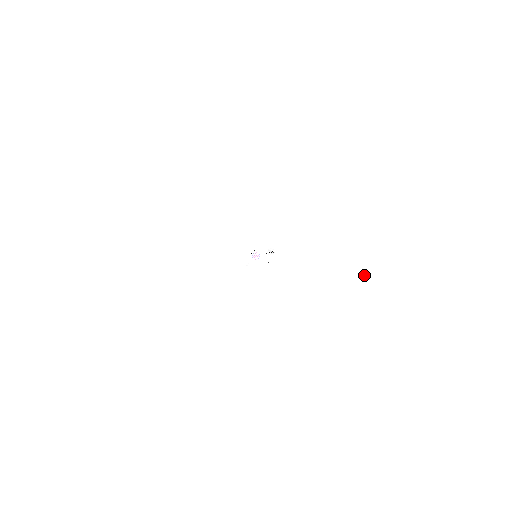
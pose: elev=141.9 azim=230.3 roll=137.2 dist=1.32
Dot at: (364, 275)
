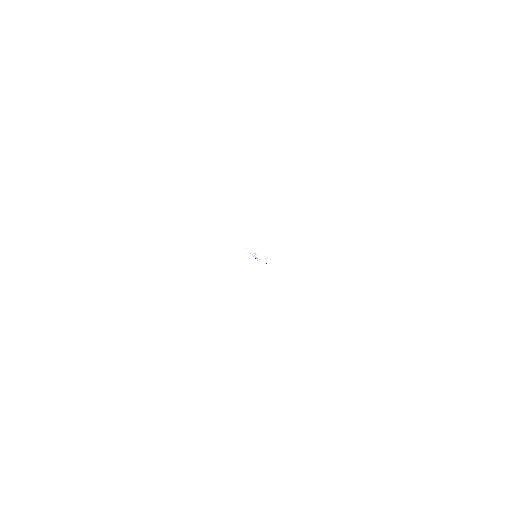
Dot at: (361, 230)
